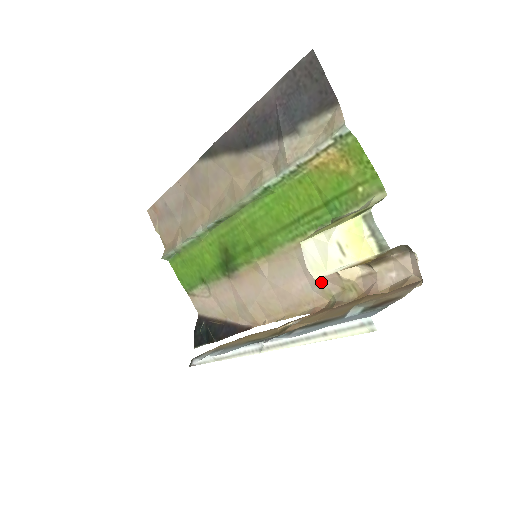
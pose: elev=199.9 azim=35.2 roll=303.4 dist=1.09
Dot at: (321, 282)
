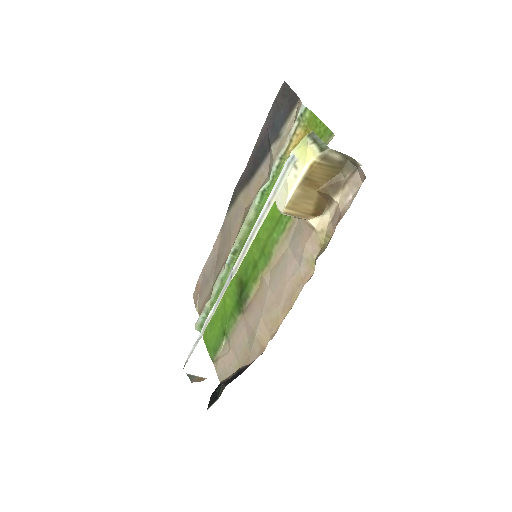
Dot at: (304, 251)
